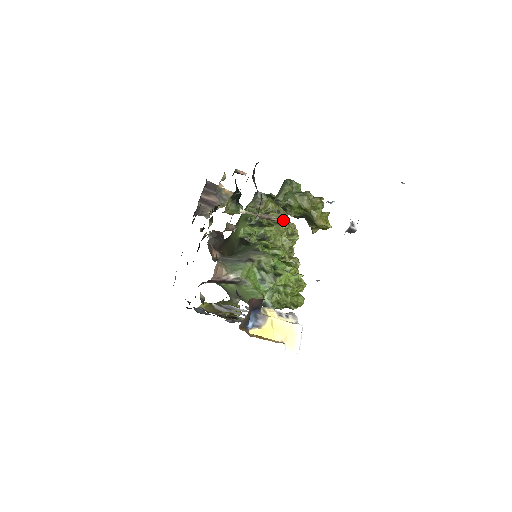
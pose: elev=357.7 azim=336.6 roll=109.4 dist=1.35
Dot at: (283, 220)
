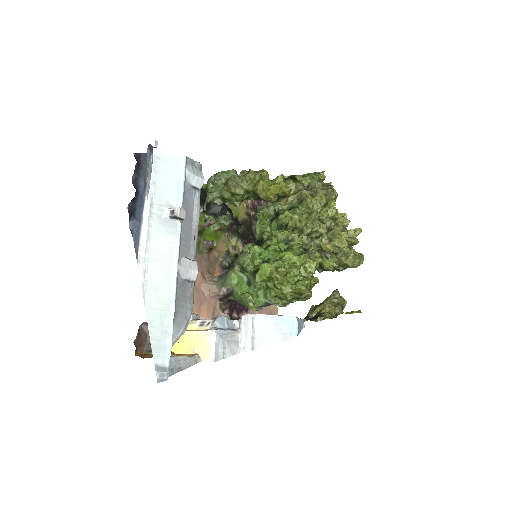
Dot at: (313, 193)
